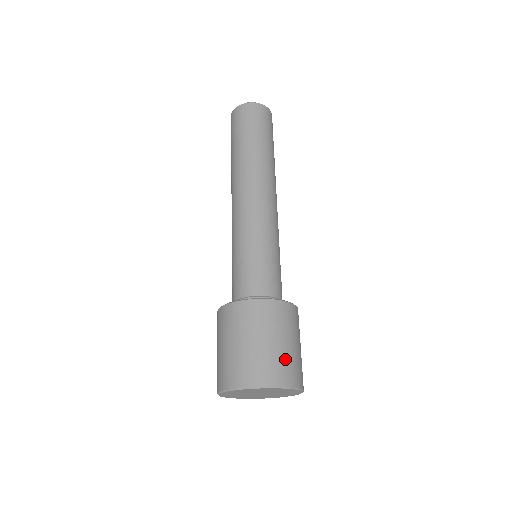
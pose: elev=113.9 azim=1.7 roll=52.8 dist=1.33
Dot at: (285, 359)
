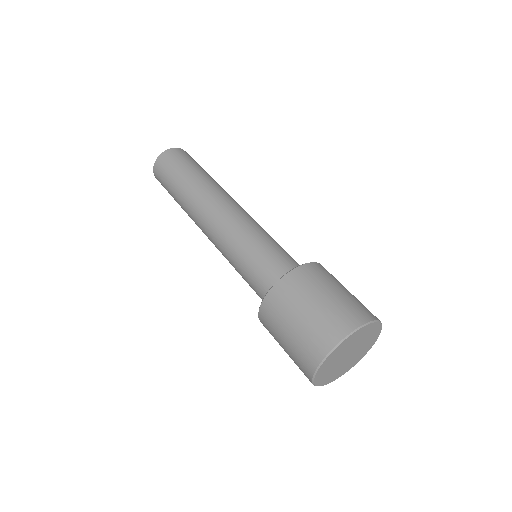
Dot at: (328, 314)
